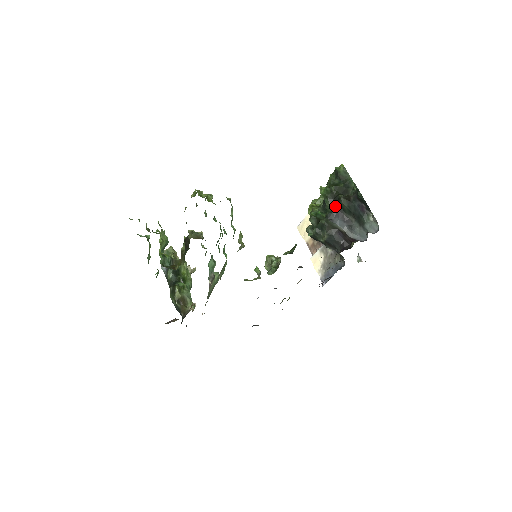
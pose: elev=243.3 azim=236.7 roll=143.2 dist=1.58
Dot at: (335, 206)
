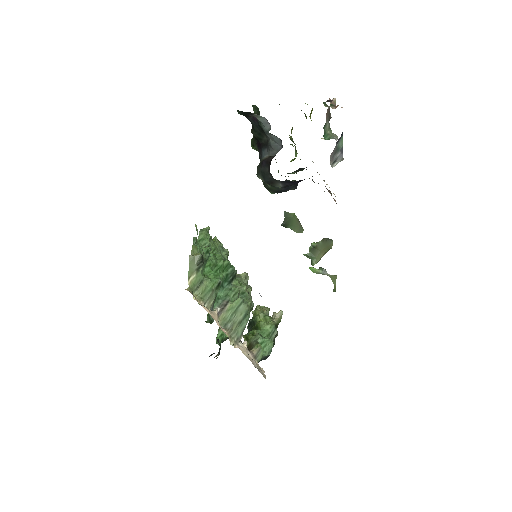
Dot at: (258, 144)
